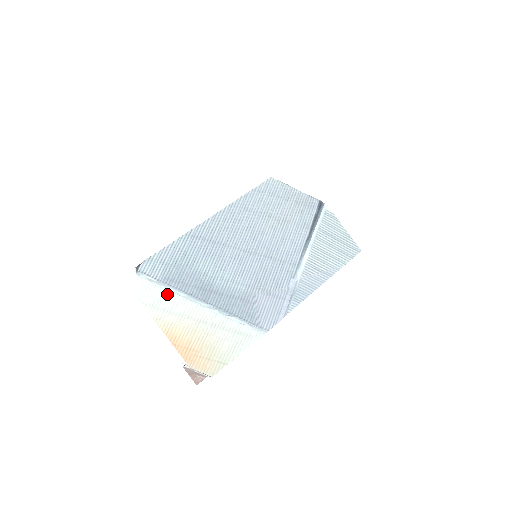
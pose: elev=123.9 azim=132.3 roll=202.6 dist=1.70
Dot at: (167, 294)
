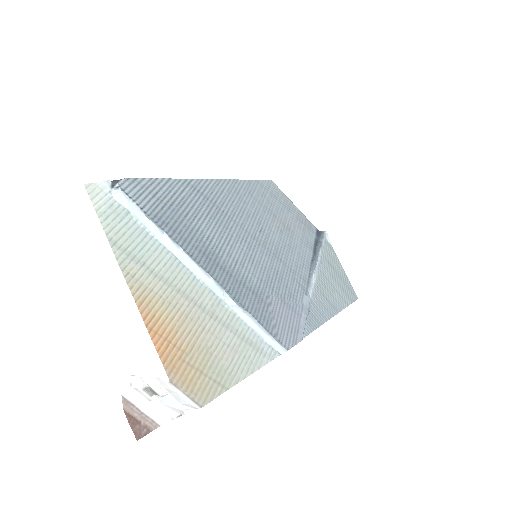
Dot at: (152, 242)
